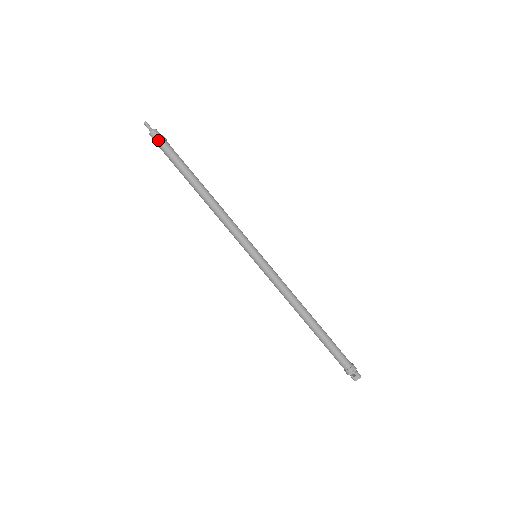
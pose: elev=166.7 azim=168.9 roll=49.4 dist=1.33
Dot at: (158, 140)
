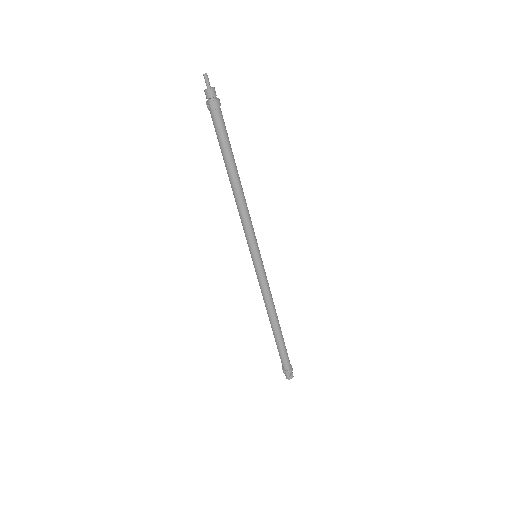
Dot at: (217, 102)
